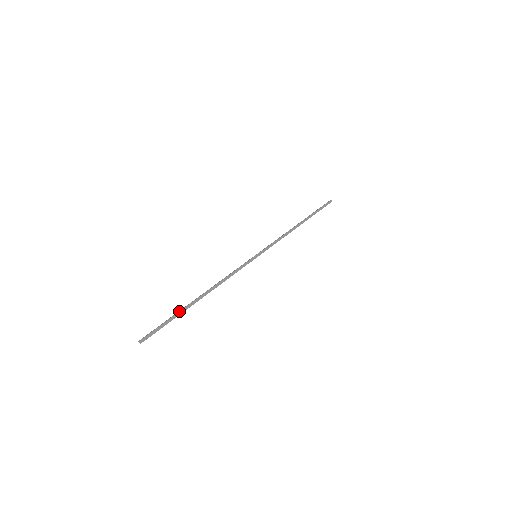
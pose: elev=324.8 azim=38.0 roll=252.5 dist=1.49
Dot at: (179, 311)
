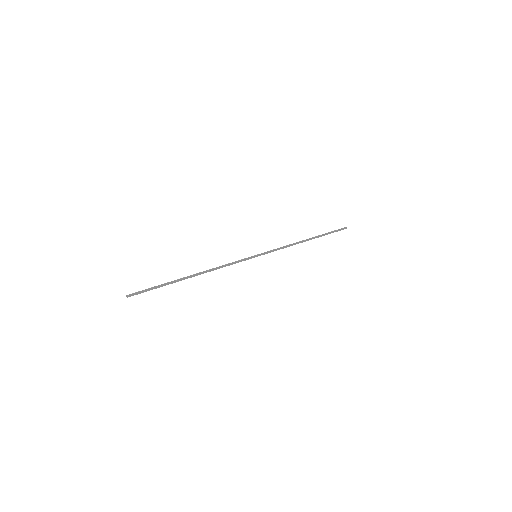
Dot at: (169, 282)
